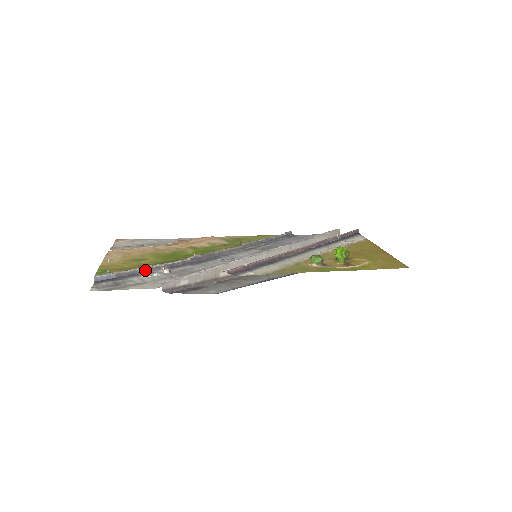
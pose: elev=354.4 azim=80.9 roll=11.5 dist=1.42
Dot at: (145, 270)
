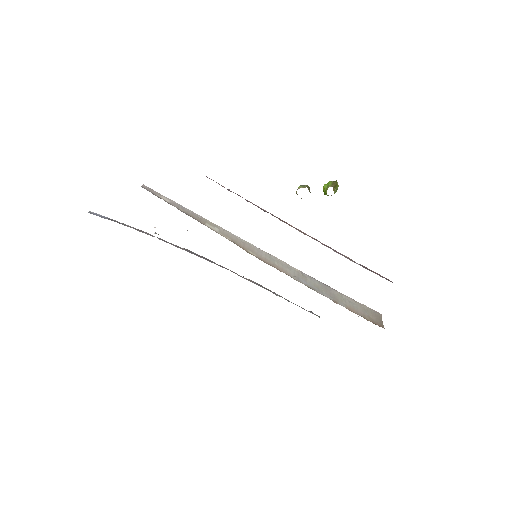
Dot at: occluded
